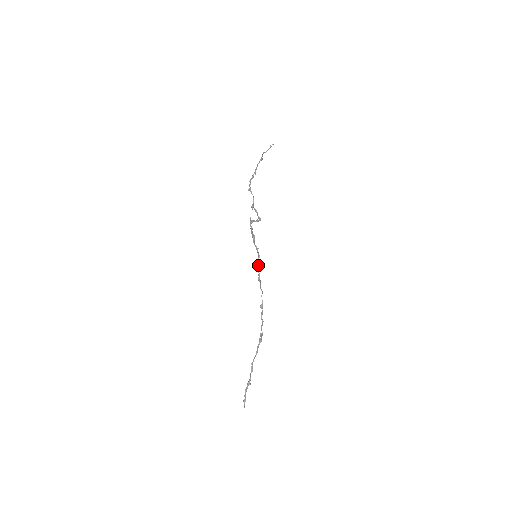
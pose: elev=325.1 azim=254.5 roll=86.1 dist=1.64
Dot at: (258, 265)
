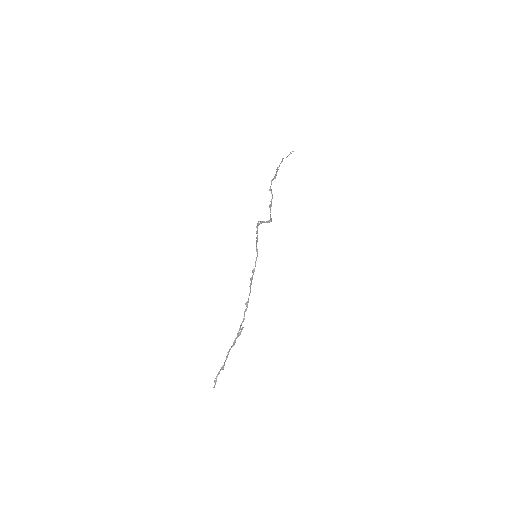
Dot at: occluded
